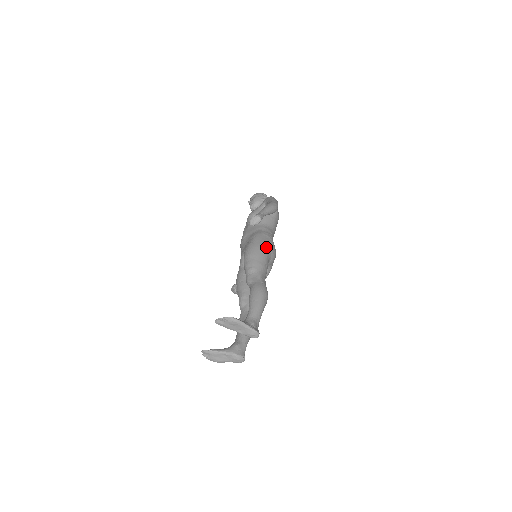
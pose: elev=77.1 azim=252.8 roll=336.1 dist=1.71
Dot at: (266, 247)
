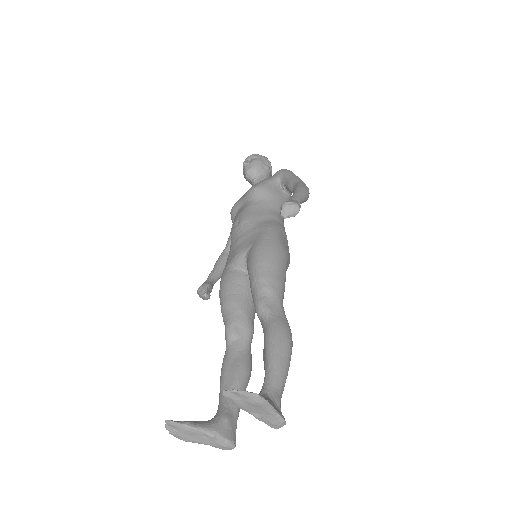
Dot at: (286, 253)
